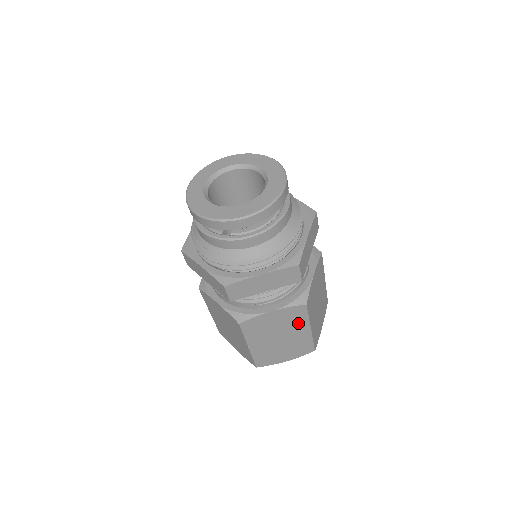
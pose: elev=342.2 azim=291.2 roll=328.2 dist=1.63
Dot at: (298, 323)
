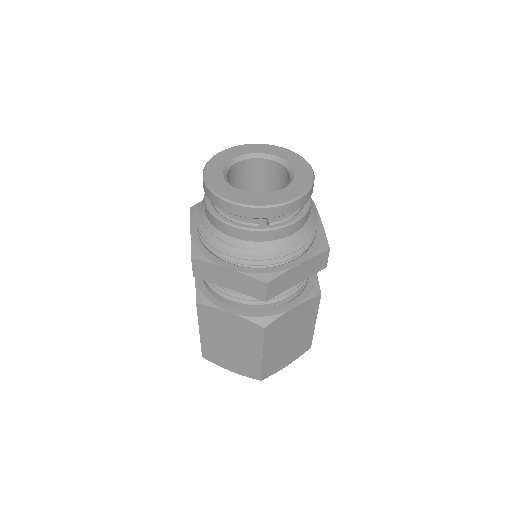
Dot at: (309, 318)
